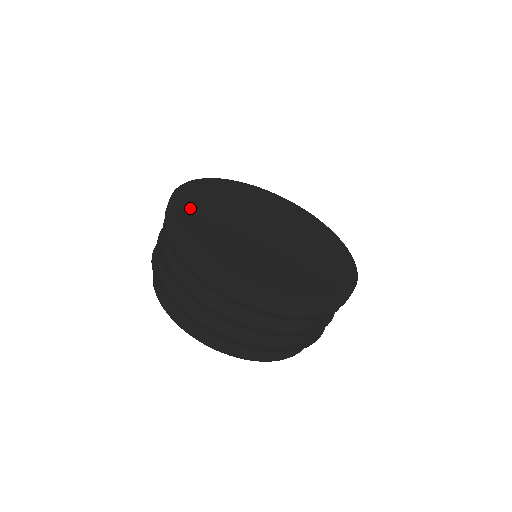
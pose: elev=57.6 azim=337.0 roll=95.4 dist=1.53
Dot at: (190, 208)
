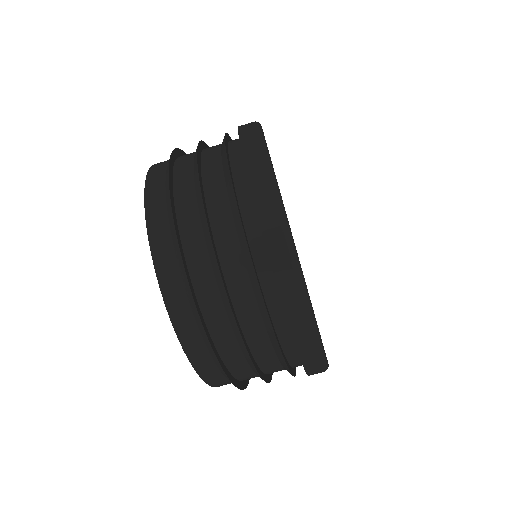
Dot at: occluded
